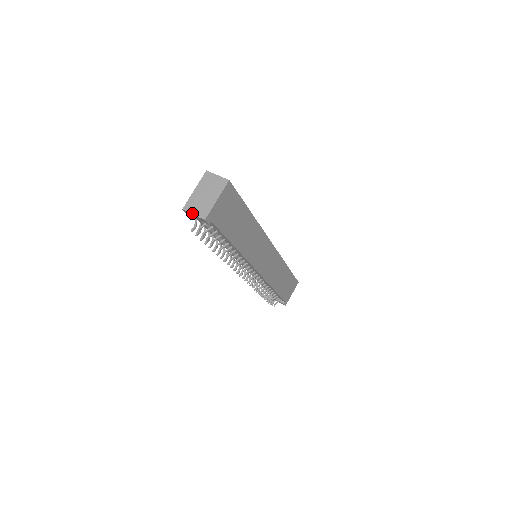
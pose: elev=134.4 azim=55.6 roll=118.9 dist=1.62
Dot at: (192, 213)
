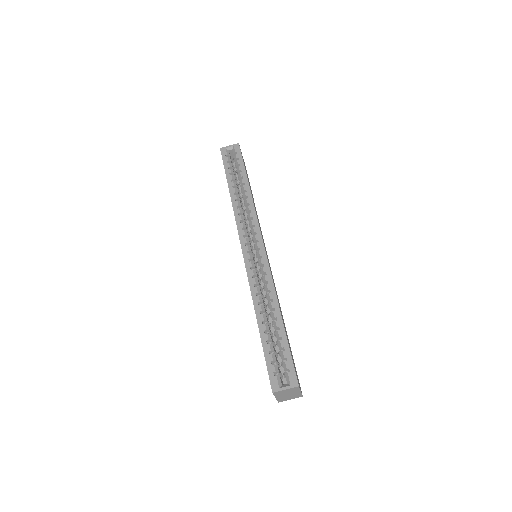
Dot at: occluded
